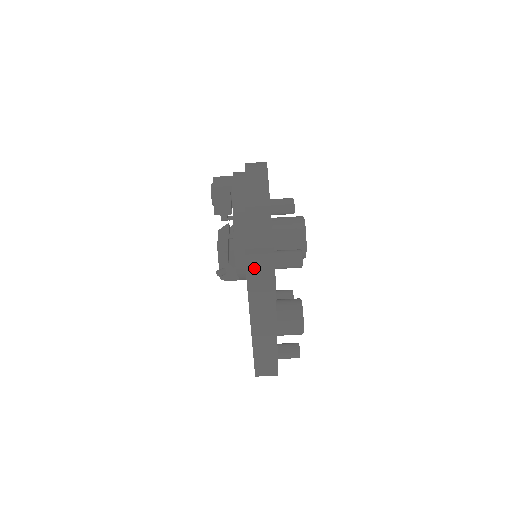
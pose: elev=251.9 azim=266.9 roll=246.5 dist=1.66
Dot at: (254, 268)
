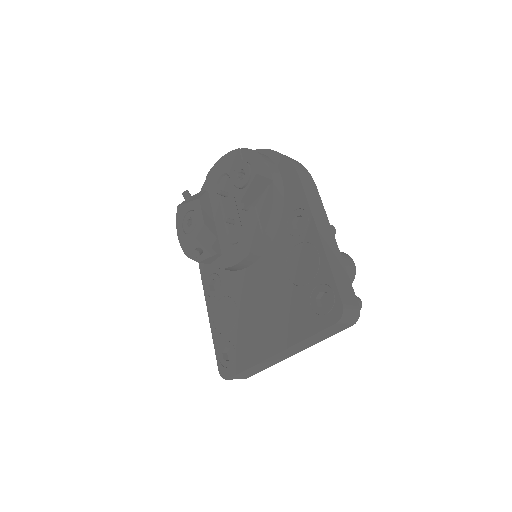
Dot at: (346, 318)
